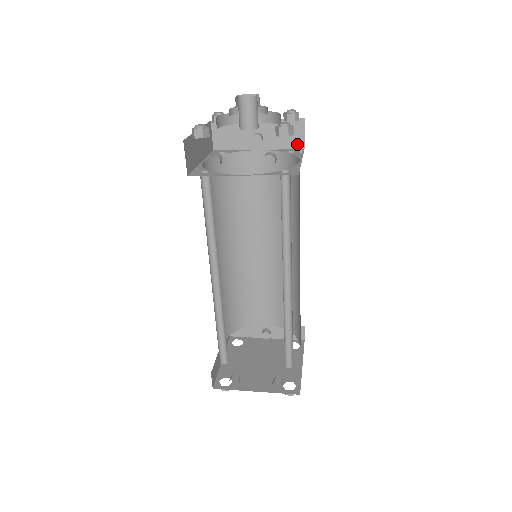
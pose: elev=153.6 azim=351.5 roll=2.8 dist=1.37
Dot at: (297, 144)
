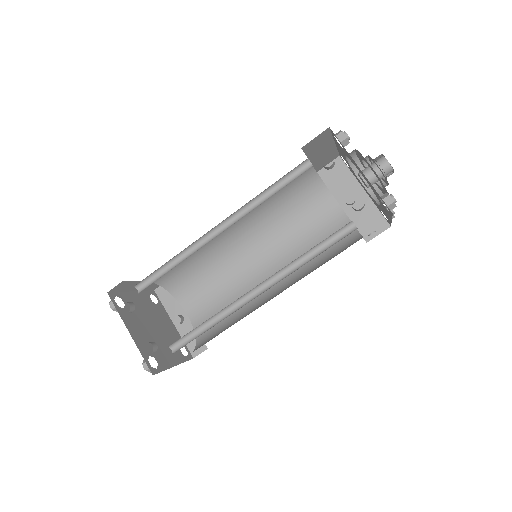
Dot at: (367, 234)
